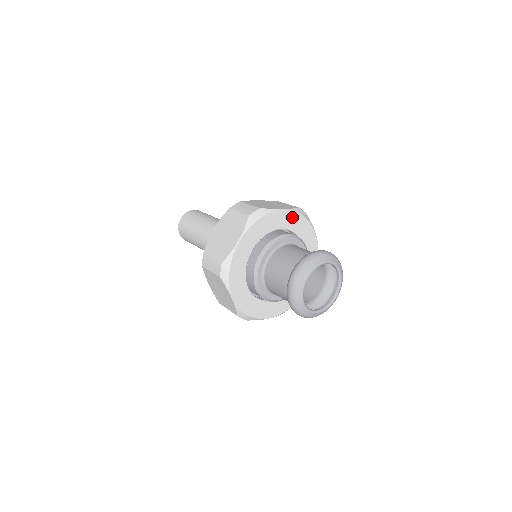
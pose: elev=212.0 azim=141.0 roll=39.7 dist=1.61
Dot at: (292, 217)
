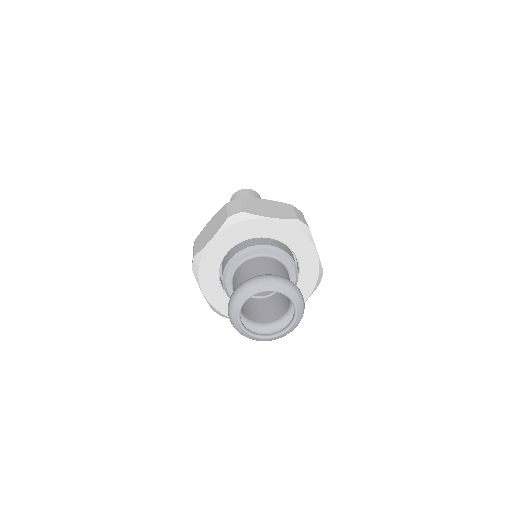
Dot at: (283, 228)
